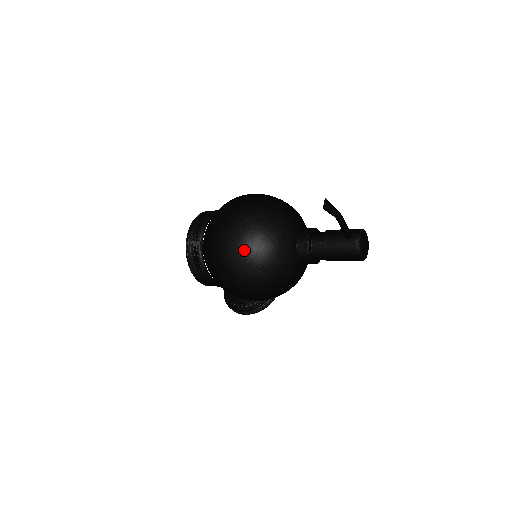
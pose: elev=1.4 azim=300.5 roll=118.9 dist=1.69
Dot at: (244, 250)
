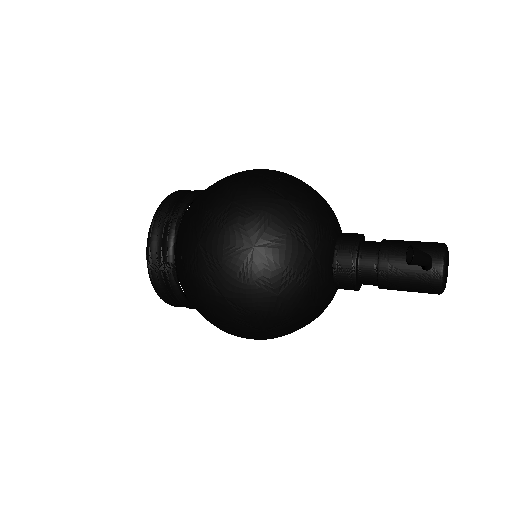
Dot at: (255, 301)
